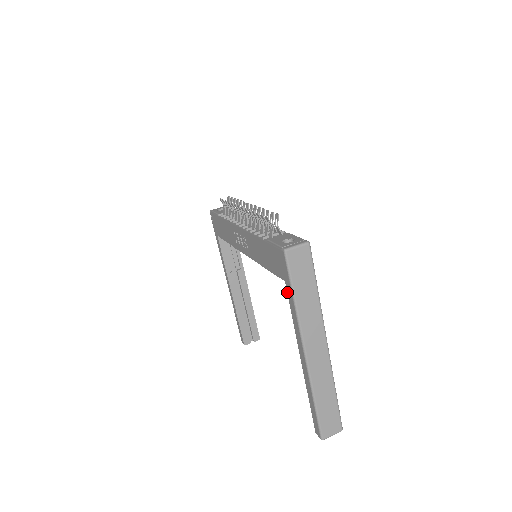
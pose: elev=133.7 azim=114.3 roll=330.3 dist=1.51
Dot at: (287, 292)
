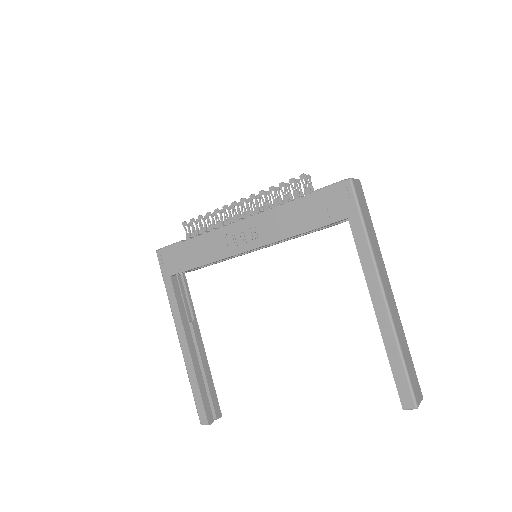
Dot at: (352, 229)
